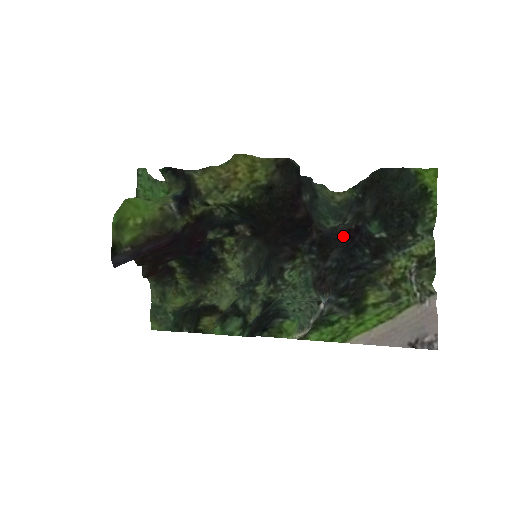
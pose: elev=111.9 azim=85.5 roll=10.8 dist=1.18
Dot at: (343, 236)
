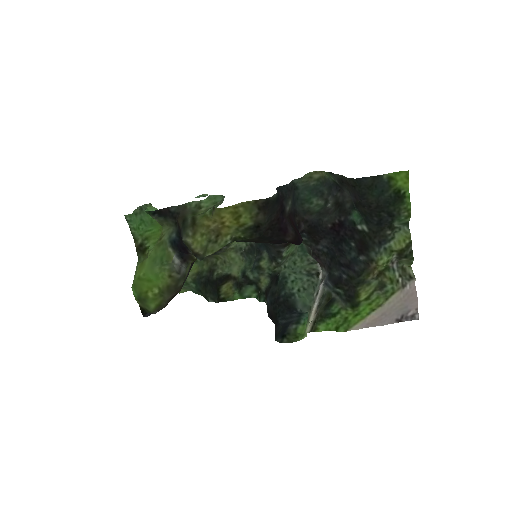
Dot at: (329, 230)
